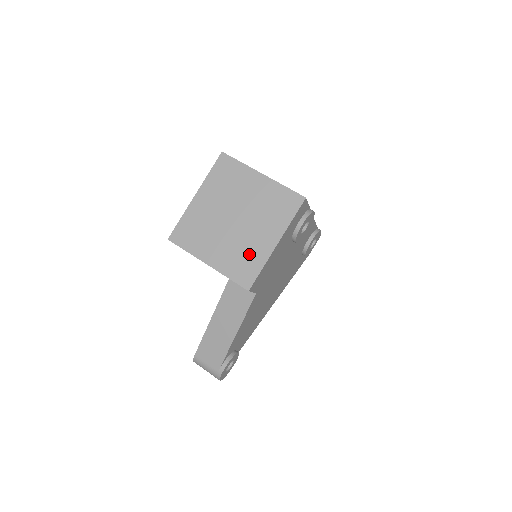
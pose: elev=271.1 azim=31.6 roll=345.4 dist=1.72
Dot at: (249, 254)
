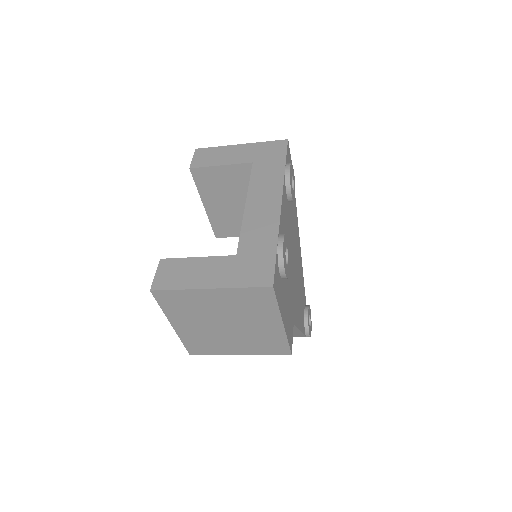
Dot at: (266, 338)
